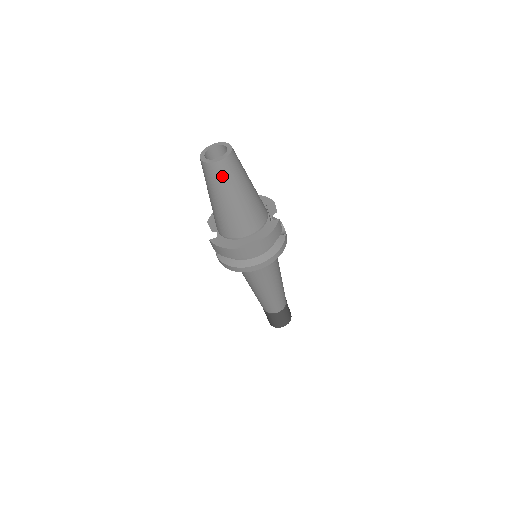
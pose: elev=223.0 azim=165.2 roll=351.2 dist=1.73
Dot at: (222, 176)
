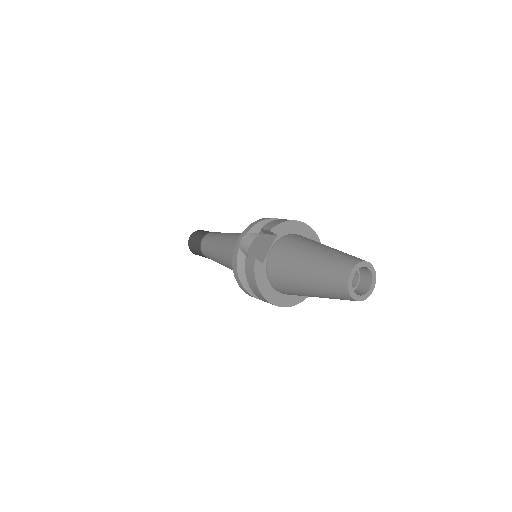
Dot at: (338, 297)
